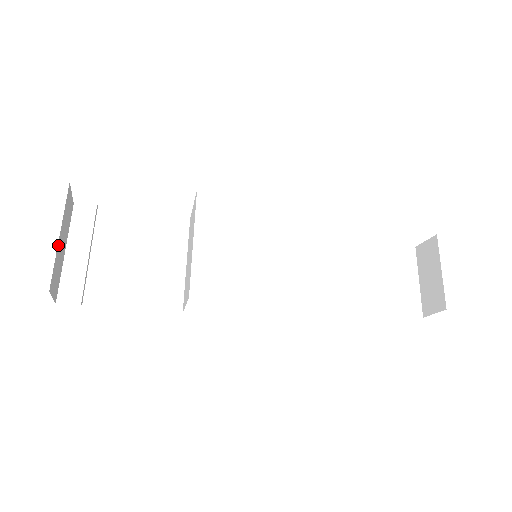
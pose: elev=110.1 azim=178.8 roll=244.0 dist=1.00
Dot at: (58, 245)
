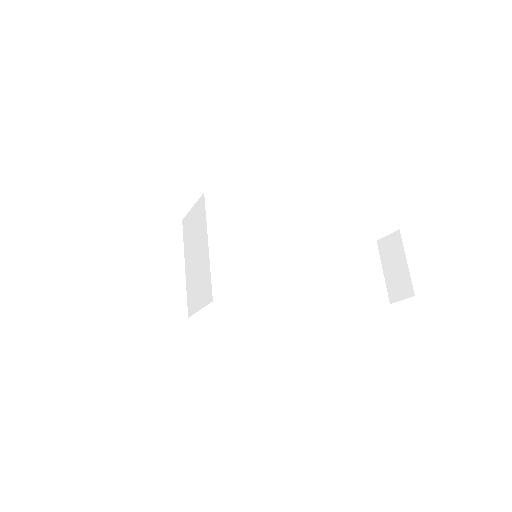
Dot at: occluded
